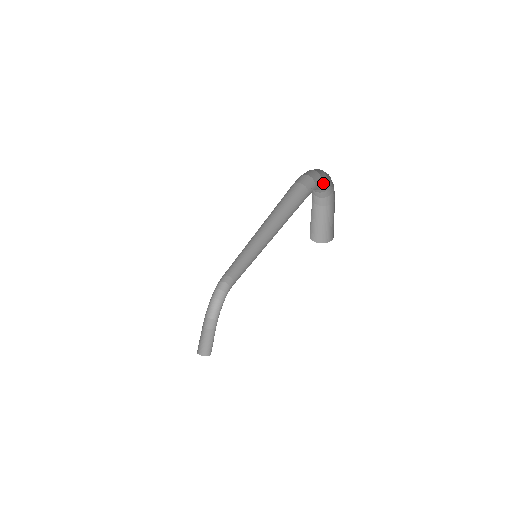
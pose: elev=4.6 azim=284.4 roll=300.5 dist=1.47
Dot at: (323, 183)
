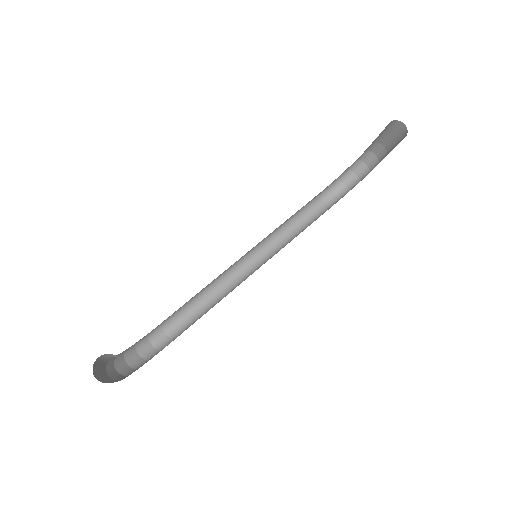
Dot at: occluded
